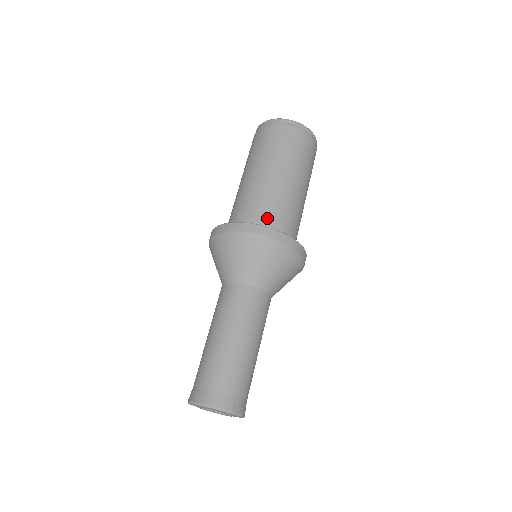
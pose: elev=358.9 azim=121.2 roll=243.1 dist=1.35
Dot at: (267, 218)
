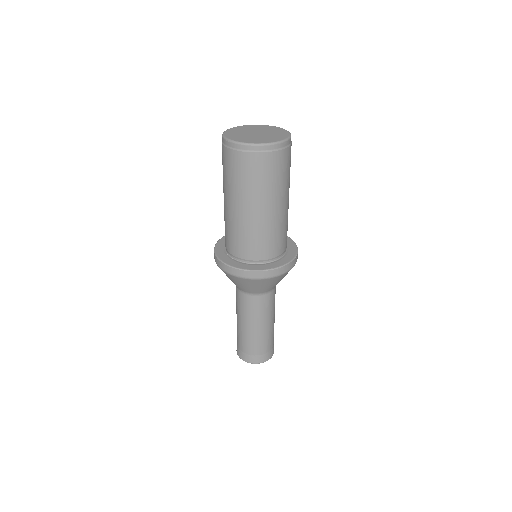
Dot at: (282, 246)
